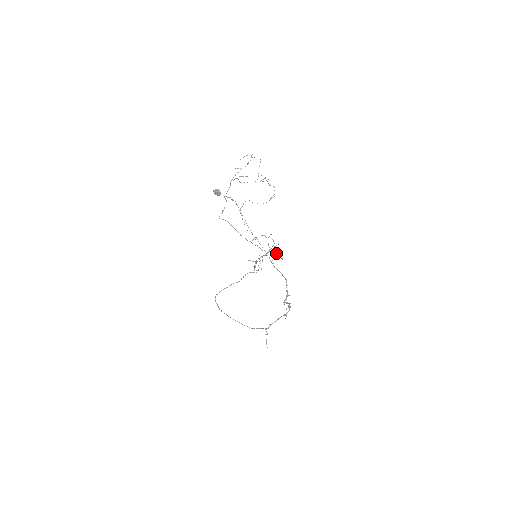
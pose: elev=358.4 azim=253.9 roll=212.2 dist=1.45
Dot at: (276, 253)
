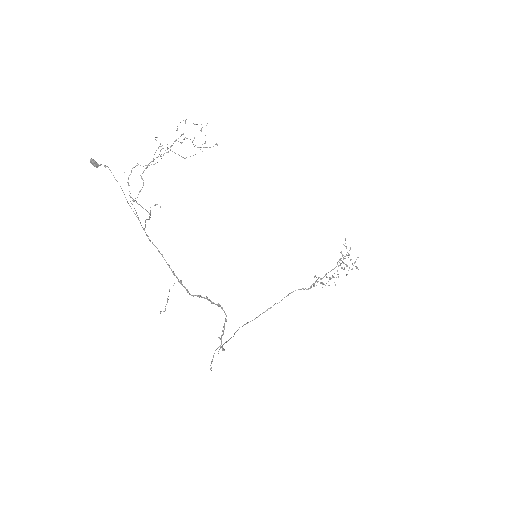
Dot at: (354, 263)
